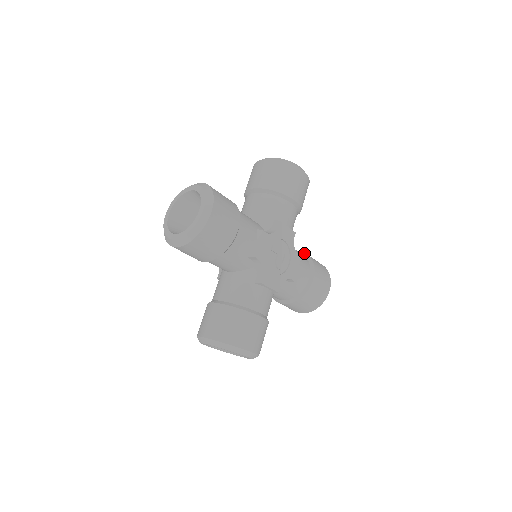
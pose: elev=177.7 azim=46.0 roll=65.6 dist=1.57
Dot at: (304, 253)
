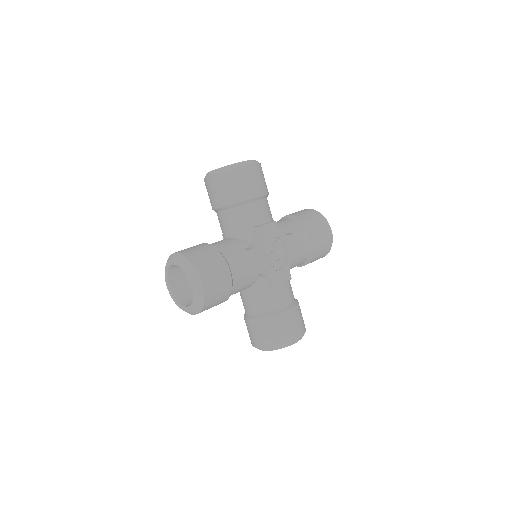
Dot at: occluded
